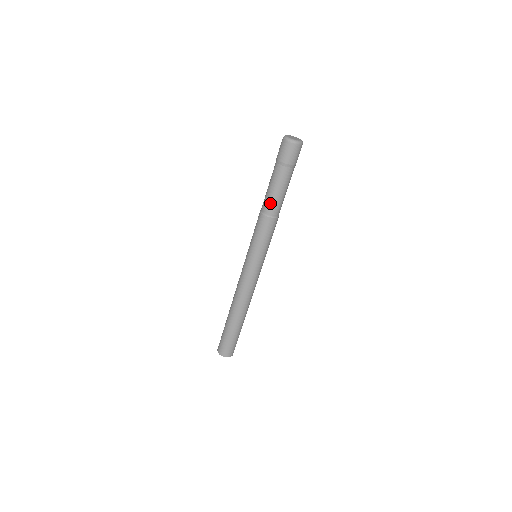
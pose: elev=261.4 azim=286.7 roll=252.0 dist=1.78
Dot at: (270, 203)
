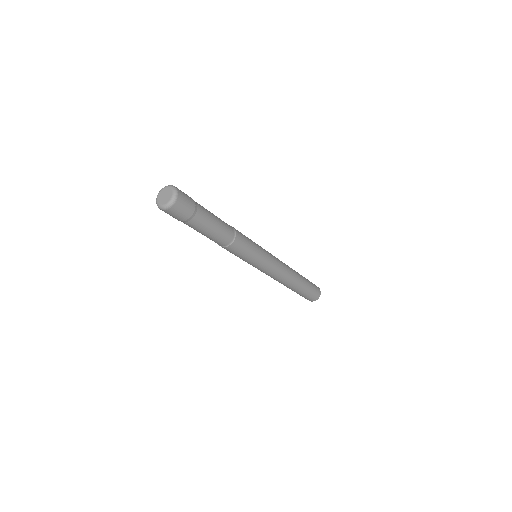
Dot at: (218, 240)
